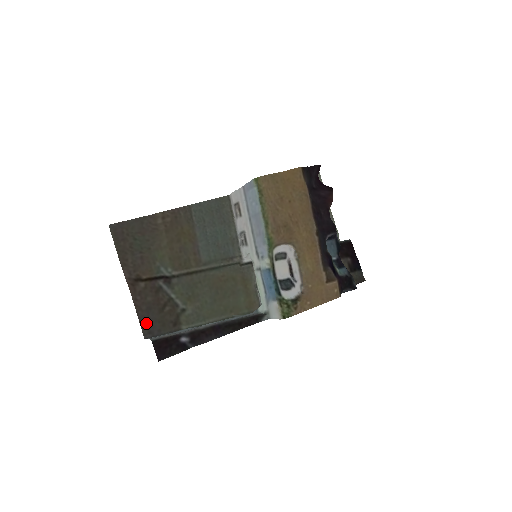
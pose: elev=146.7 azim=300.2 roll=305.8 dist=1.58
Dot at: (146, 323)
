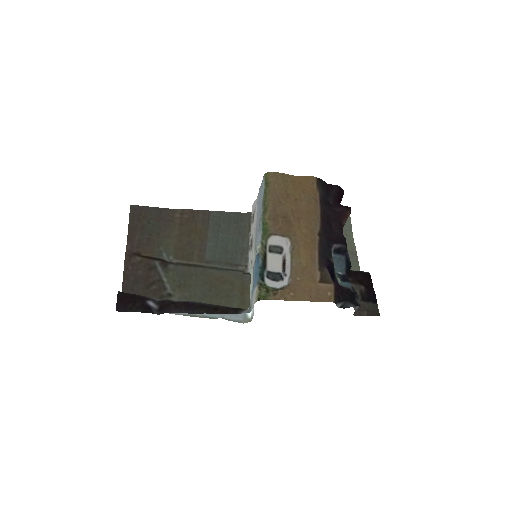
Dot at: occluded
